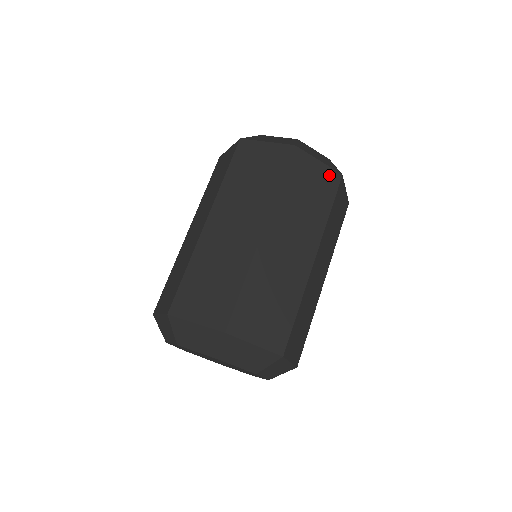
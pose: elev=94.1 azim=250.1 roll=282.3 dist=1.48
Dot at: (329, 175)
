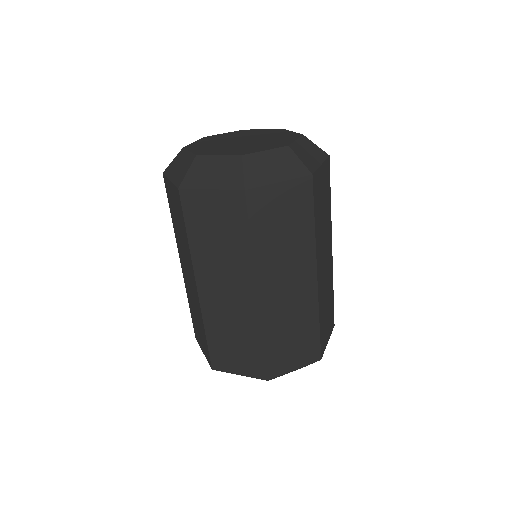
Dot at: (297, 188)
